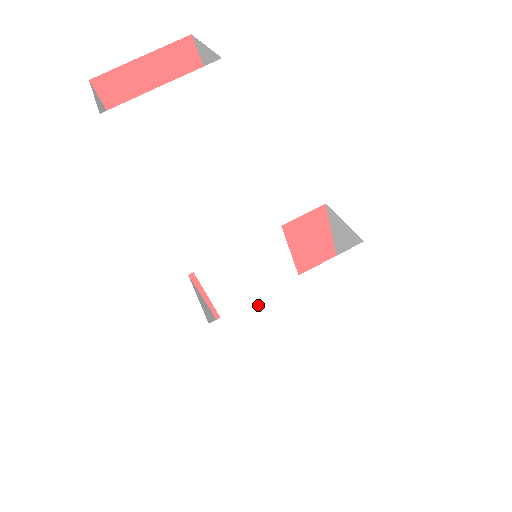
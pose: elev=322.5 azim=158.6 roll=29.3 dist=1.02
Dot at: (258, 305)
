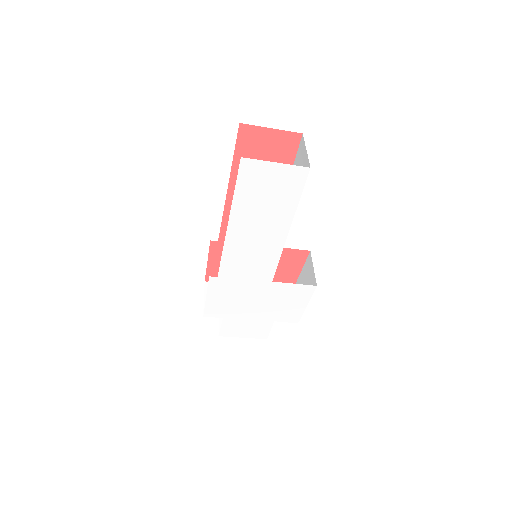
Dot at: (241, 283)
